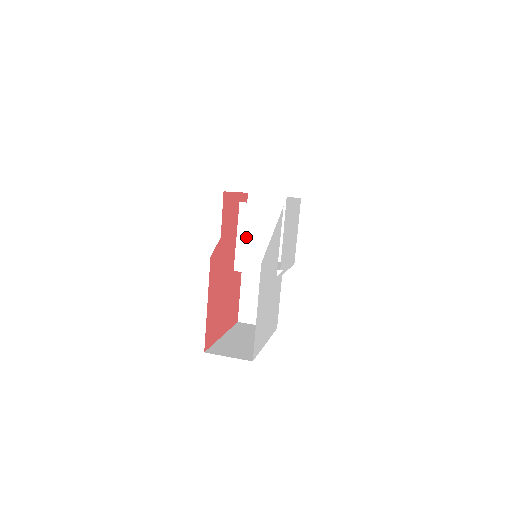
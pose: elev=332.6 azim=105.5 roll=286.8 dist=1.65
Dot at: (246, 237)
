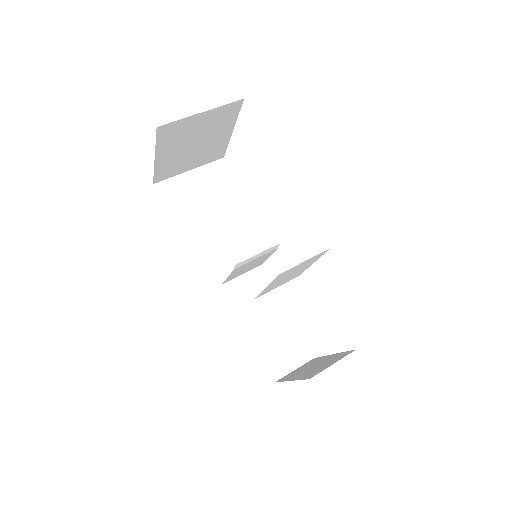
Dot at: occluded
